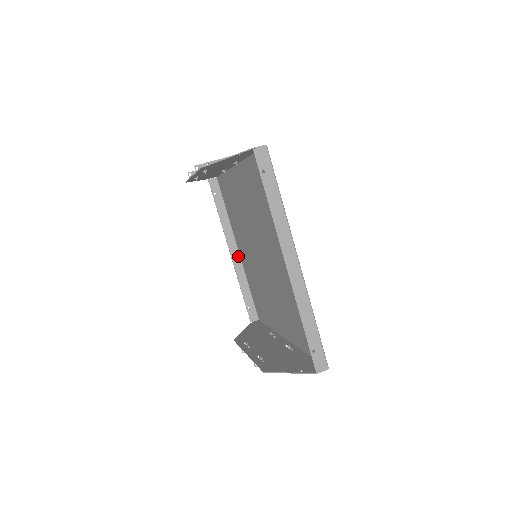
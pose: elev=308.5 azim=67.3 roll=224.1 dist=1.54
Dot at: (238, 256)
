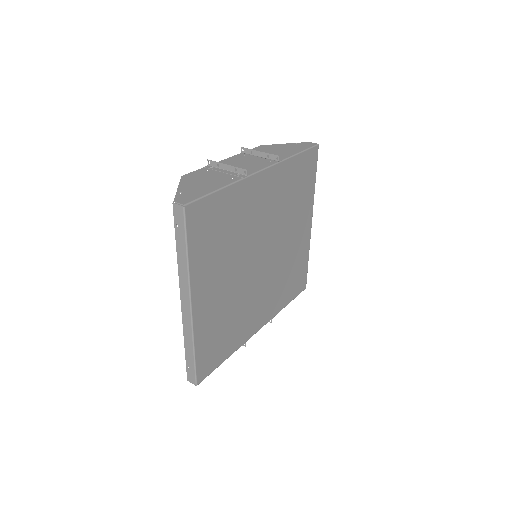
Dot at: occluded
